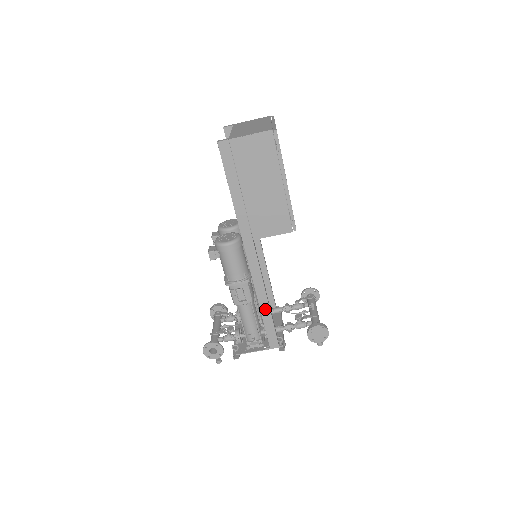
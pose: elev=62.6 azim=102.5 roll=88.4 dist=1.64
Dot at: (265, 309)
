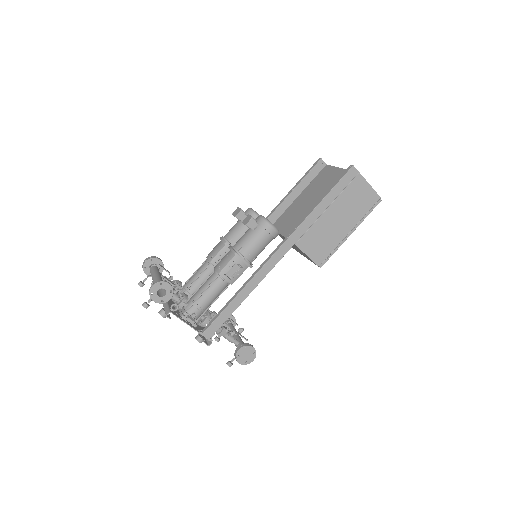
Dot at: (239, 299)
